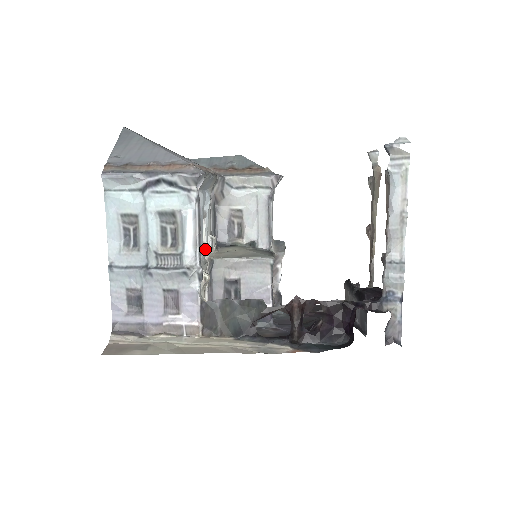
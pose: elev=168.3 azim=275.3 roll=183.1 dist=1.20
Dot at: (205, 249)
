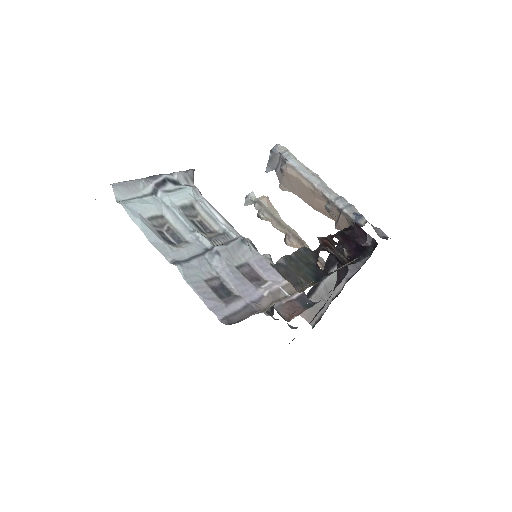
Dot at: occluded
